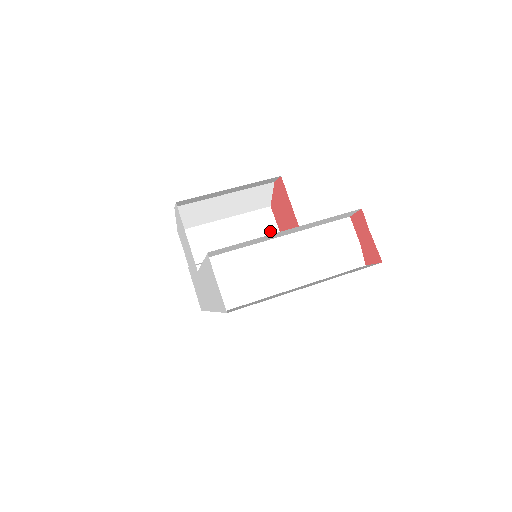
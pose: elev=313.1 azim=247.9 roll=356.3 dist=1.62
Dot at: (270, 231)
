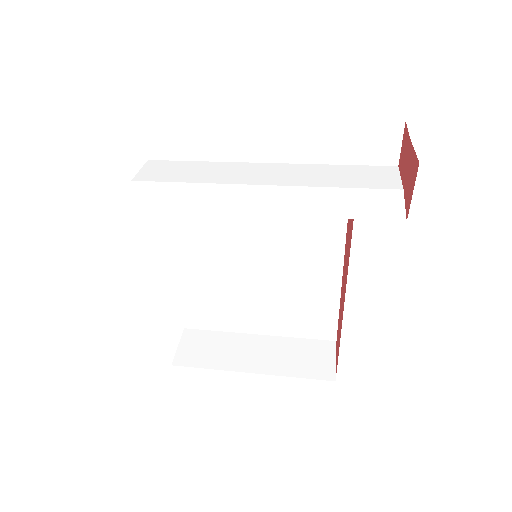
Dot at: occluded
